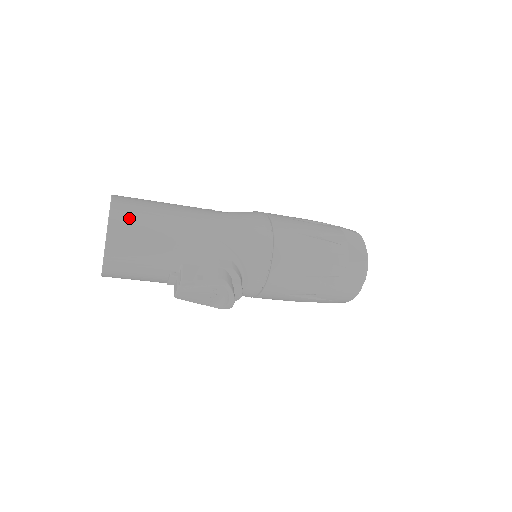
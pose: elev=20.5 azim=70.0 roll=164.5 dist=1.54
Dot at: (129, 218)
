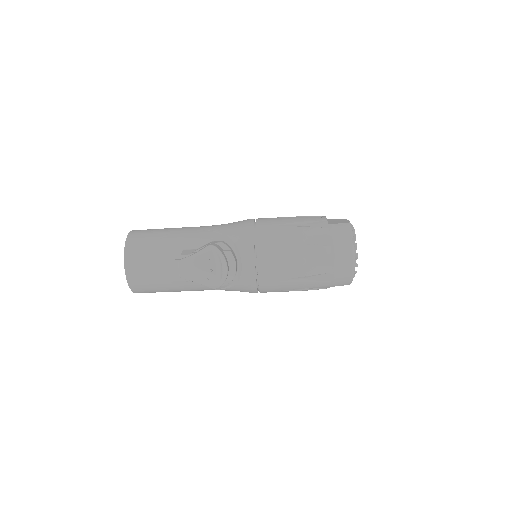
Dot at: (143, 231)
